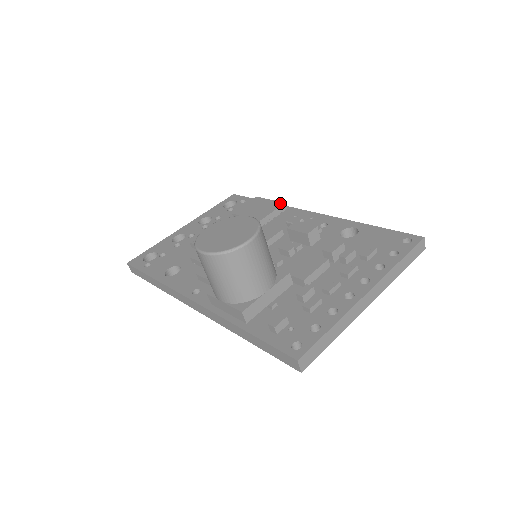
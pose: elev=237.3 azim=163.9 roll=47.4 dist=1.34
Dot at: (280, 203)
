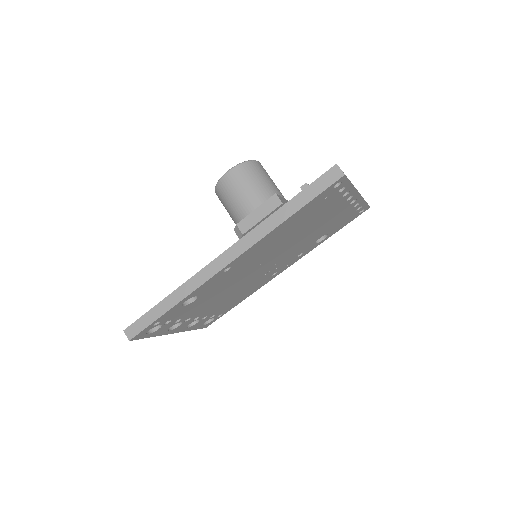
Dot at: occluded
